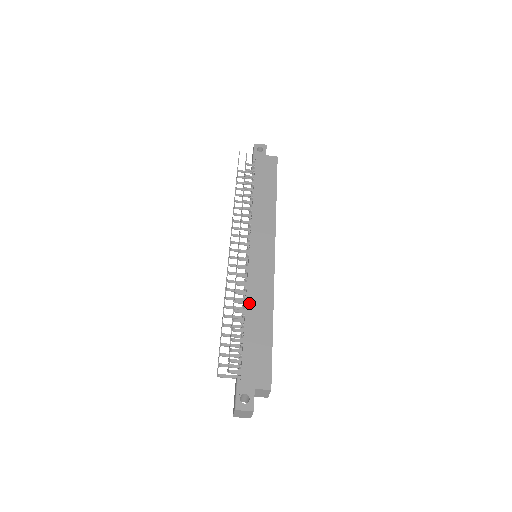
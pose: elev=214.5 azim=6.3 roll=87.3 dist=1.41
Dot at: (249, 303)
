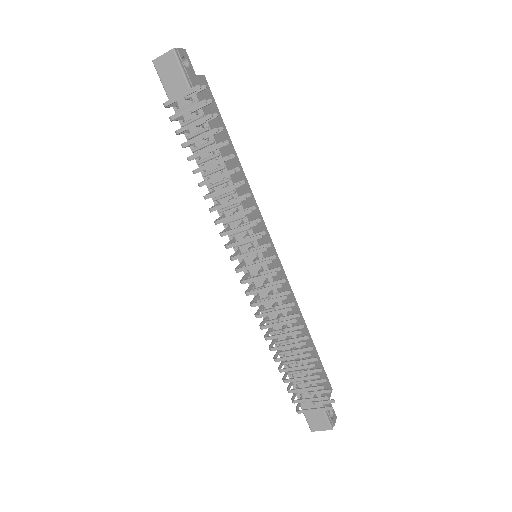
Dot at: (293, 324)
